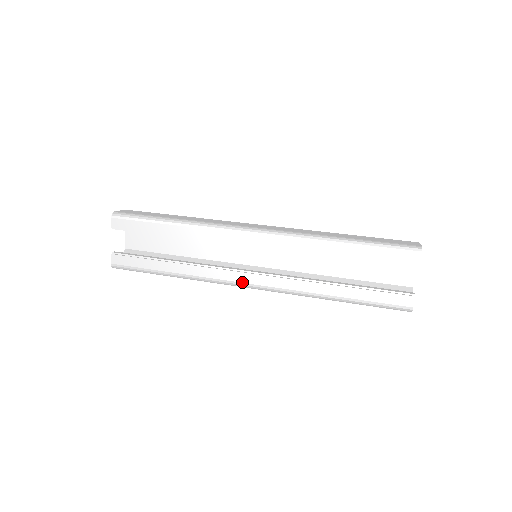
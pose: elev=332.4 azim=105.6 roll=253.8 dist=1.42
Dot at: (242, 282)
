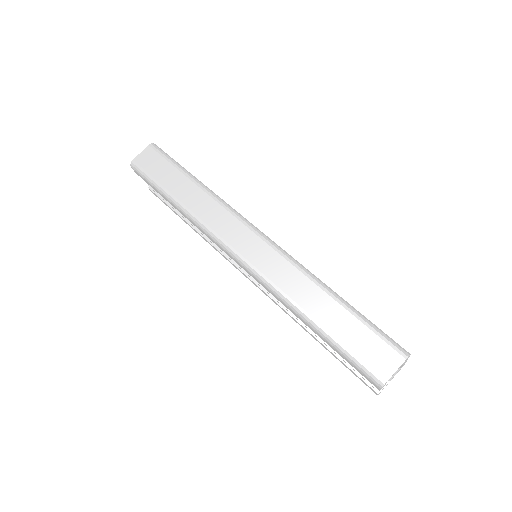
Dot at: (243, 274)
